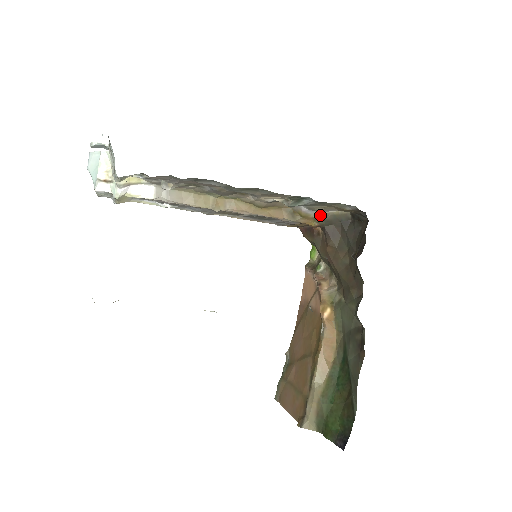
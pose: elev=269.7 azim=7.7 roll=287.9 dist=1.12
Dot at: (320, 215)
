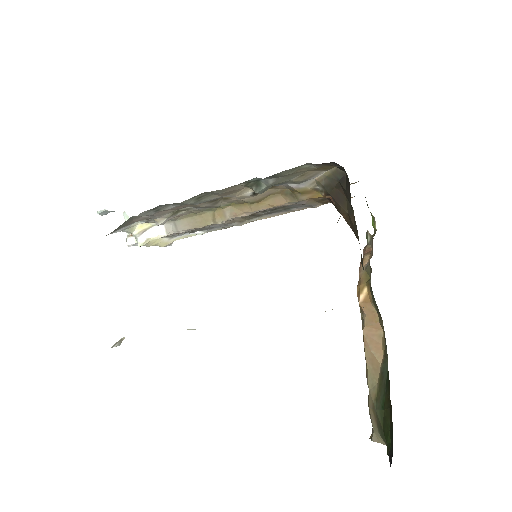
Dot at: (316, 183)
